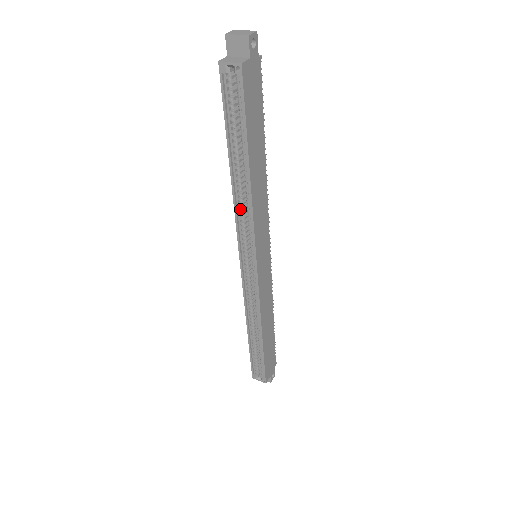
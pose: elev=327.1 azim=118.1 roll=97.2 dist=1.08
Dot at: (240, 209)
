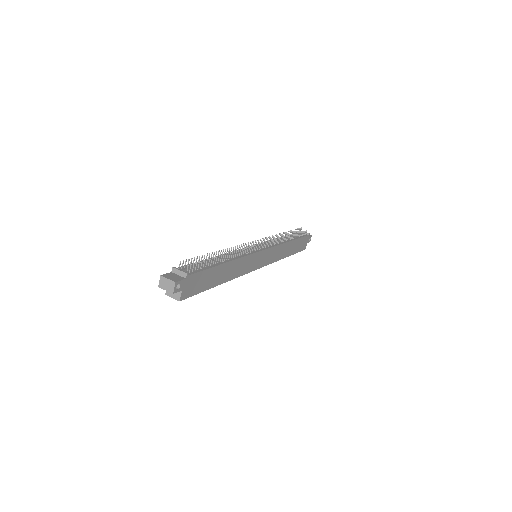
Dot at: occluded
